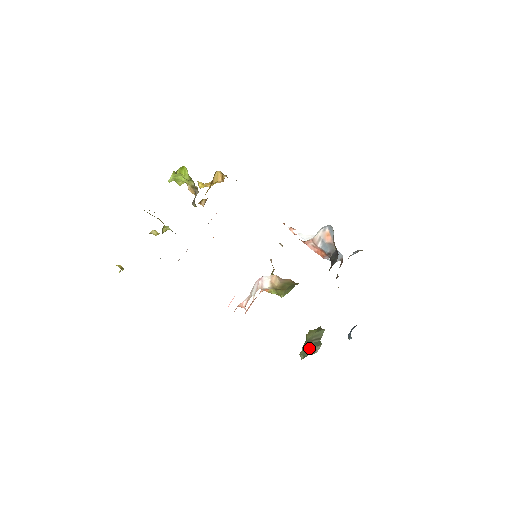
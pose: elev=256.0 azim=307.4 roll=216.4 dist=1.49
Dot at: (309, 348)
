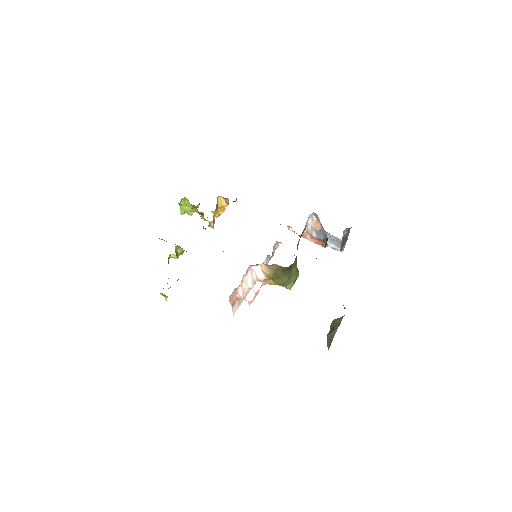
Dot at: (329, 335)
